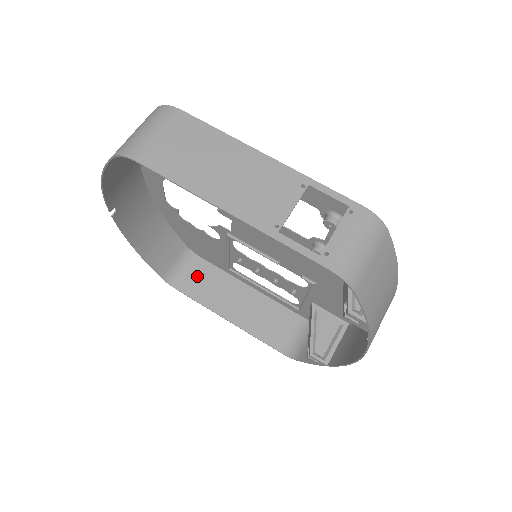
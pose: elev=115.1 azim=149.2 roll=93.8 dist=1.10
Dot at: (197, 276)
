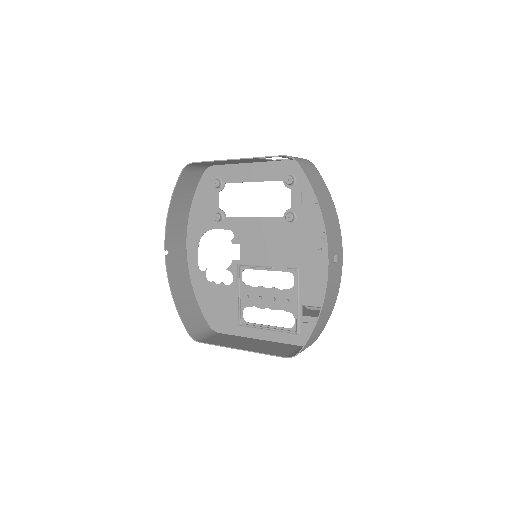
Dot at: (215, 338)
